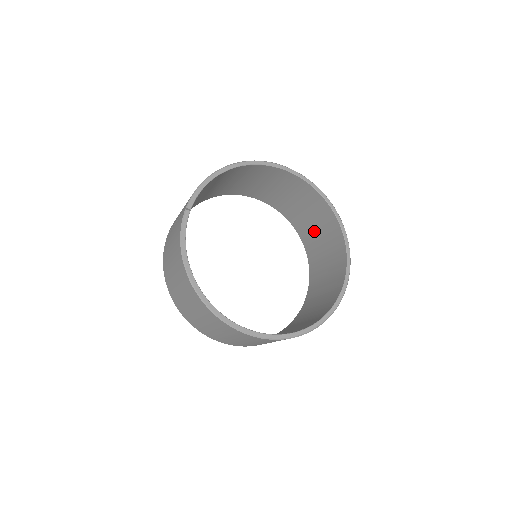
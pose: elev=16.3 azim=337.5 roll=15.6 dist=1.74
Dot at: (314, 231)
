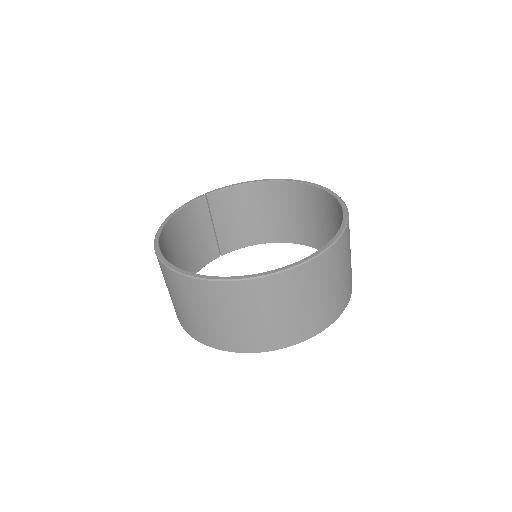
Dot at: occluded
